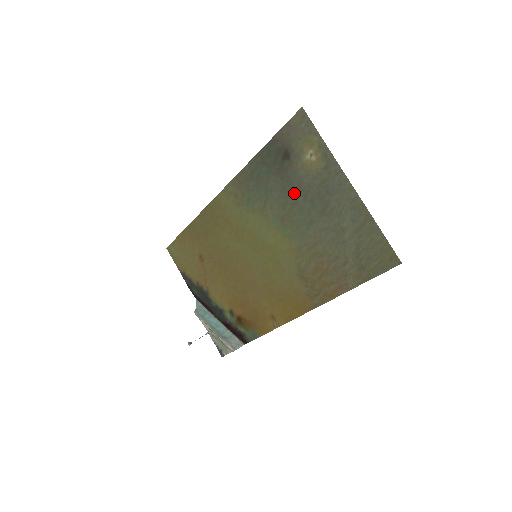
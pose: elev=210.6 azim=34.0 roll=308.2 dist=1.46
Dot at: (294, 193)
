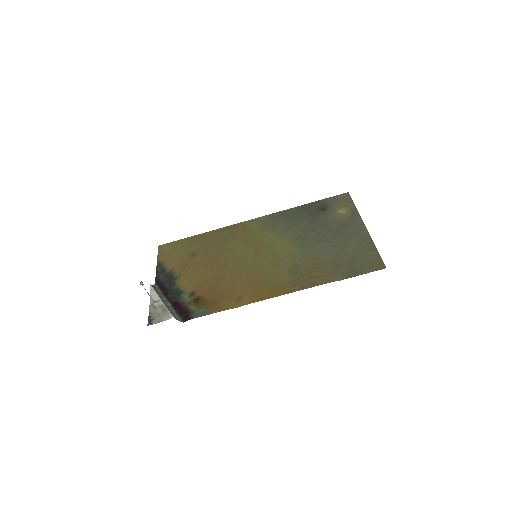
Dot at: (318, 226)
